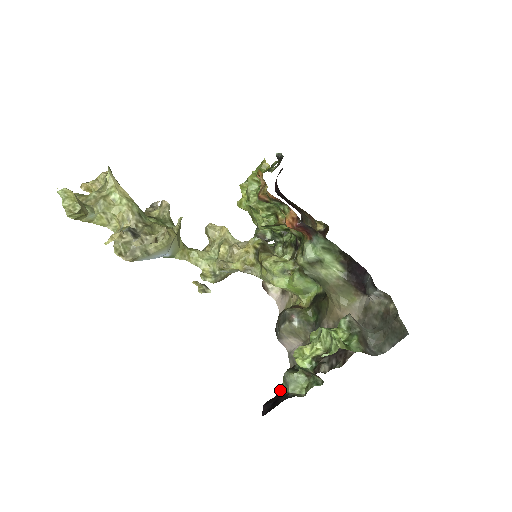
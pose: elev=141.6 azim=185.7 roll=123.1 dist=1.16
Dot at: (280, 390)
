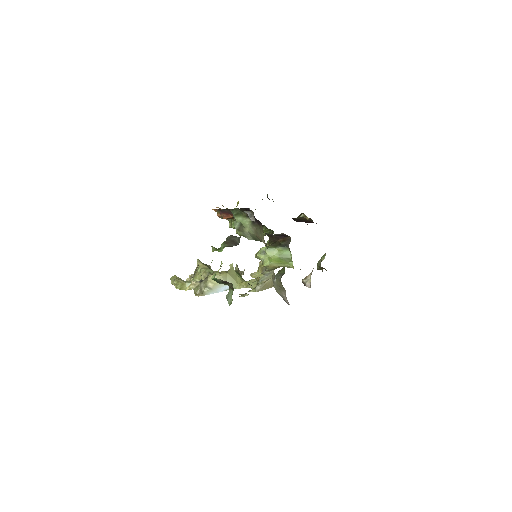
Dot at: occluded
